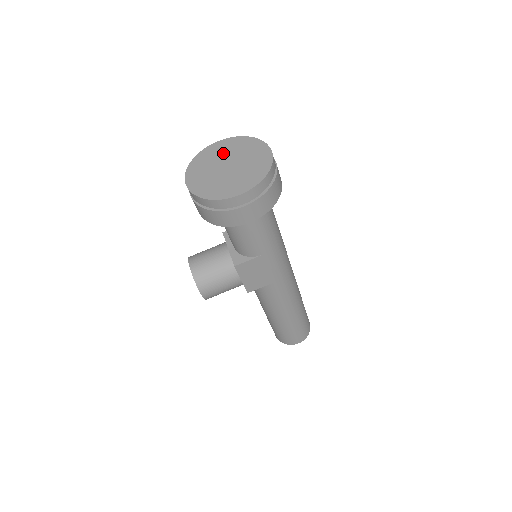
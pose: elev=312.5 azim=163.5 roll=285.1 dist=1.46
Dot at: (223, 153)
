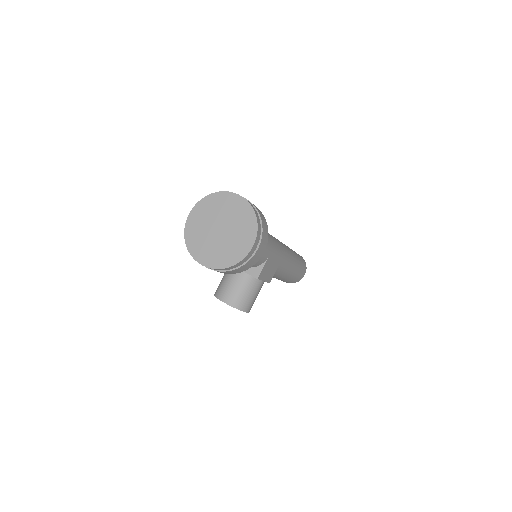
Dot at: (204, 222)
